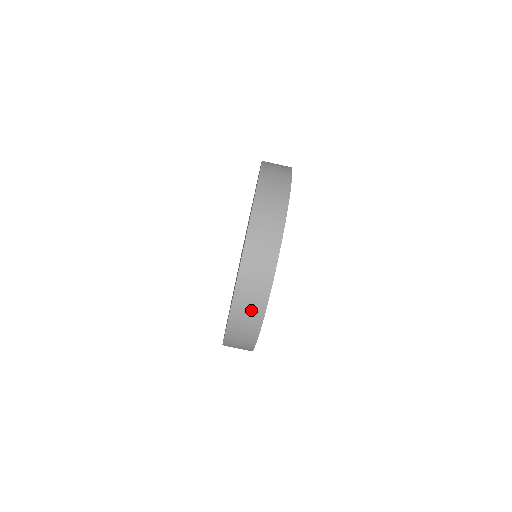
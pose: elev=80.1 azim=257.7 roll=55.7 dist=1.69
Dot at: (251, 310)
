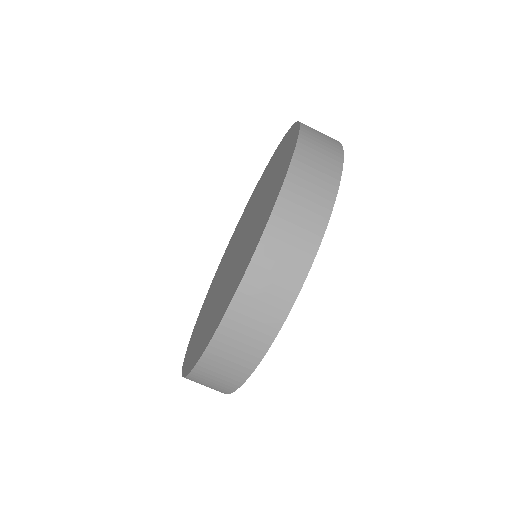
Dot at: occluded
